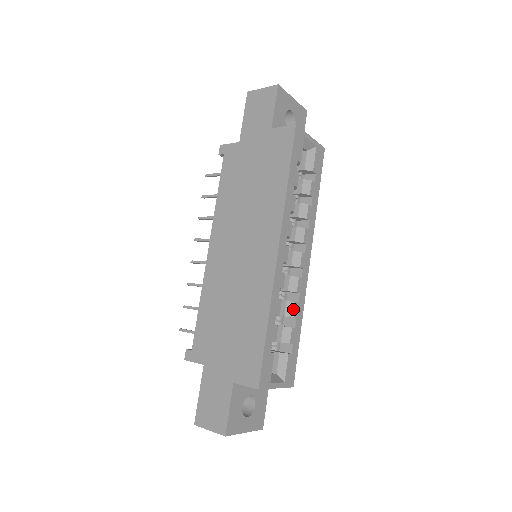
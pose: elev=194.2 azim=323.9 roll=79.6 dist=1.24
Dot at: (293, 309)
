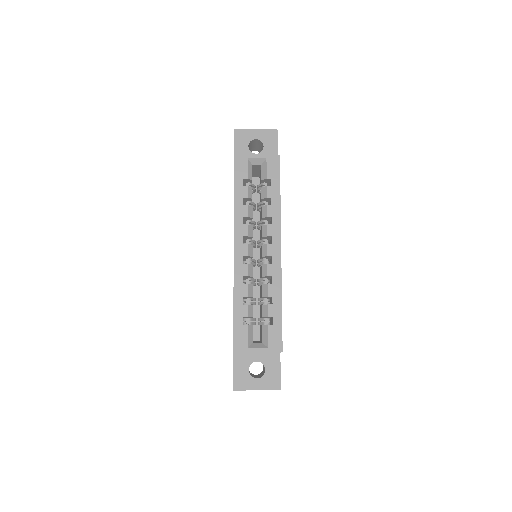
Dot at: (267, 290)
